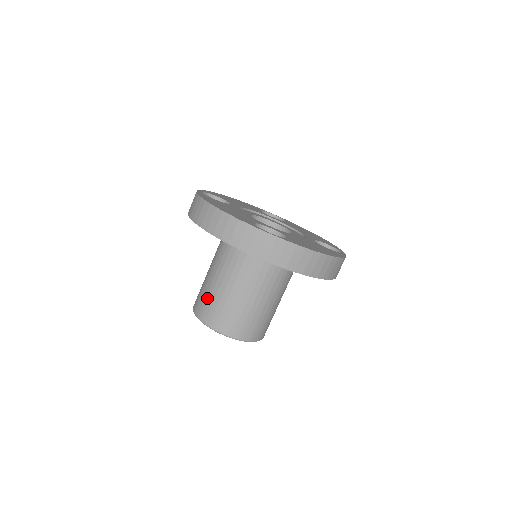
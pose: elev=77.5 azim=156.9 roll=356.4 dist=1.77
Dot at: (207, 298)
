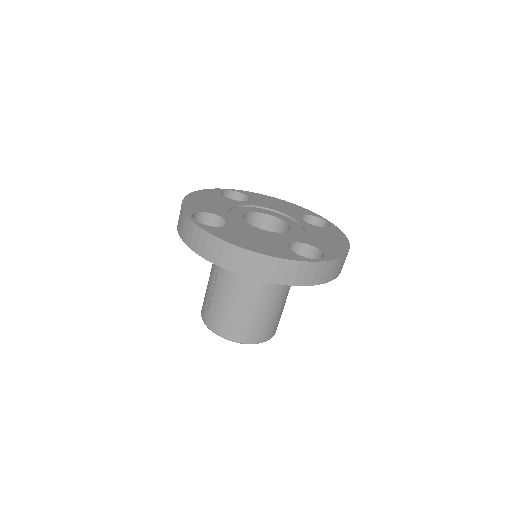
Dot at: (233, 320)
